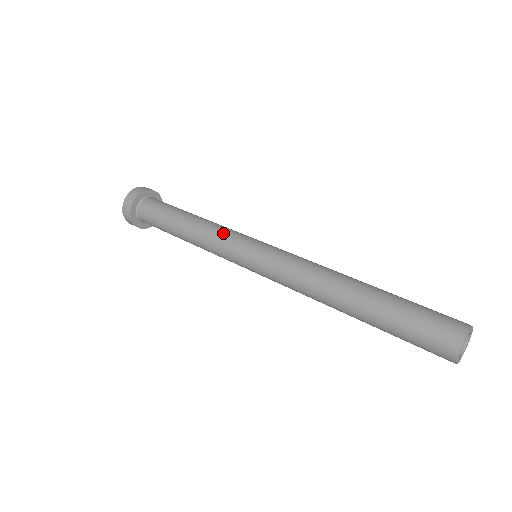
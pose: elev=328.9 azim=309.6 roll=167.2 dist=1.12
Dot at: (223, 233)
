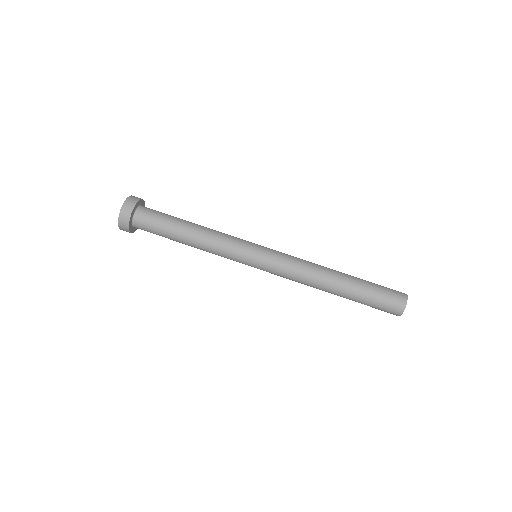
Dot at: (230, 239)
